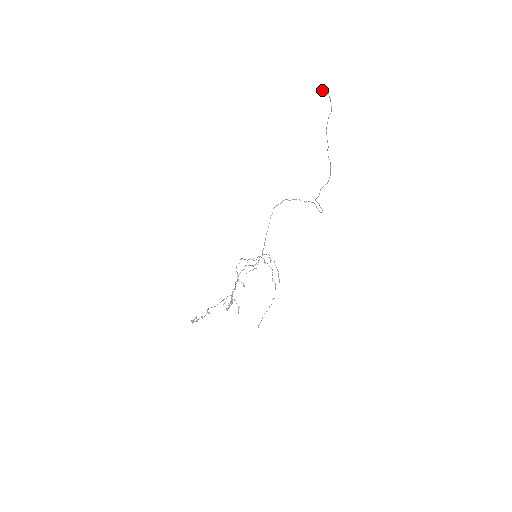
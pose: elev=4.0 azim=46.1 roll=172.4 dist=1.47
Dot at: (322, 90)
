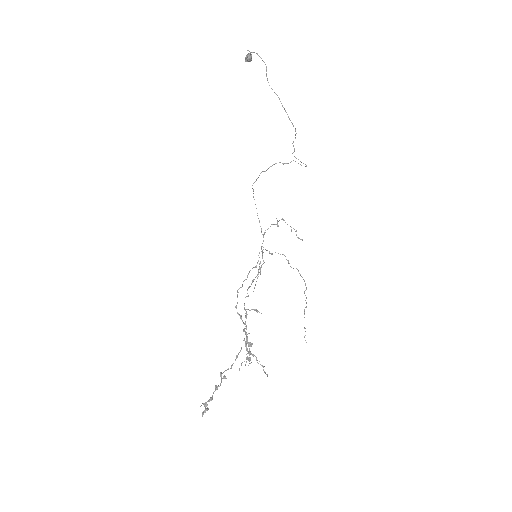
Dot at: (249, 51)
